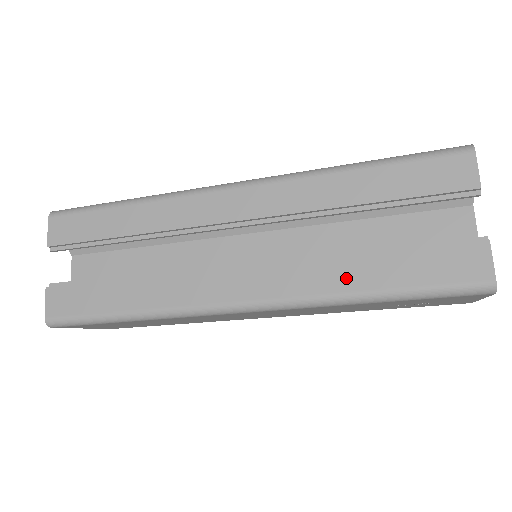
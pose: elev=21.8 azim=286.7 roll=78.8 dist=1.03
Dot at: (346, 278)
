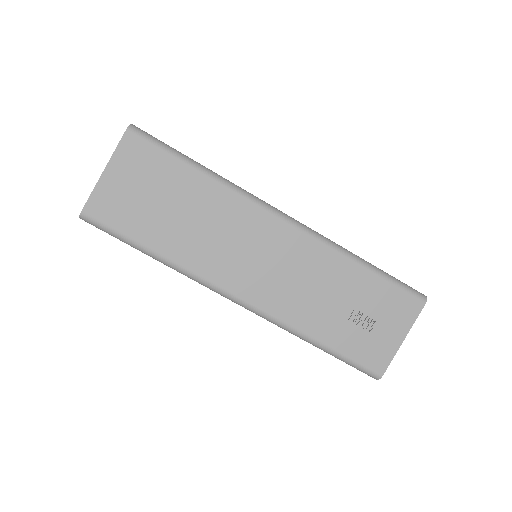
Dot at: occluded
